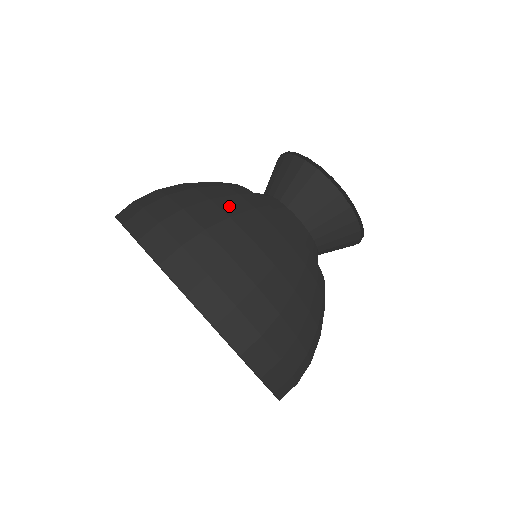
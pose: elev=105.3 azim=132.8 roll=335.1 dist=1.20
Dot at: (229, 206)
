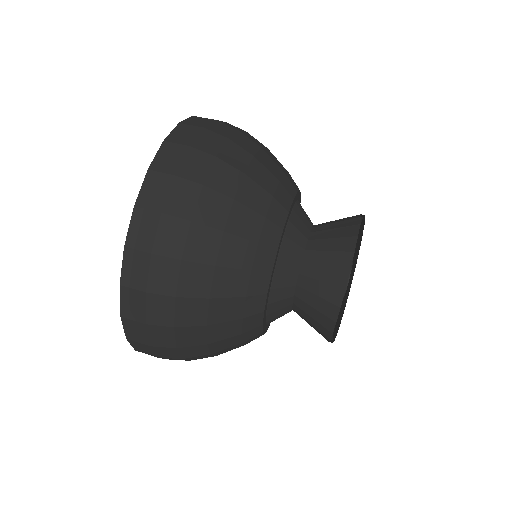
Dot at: (257, 172)
